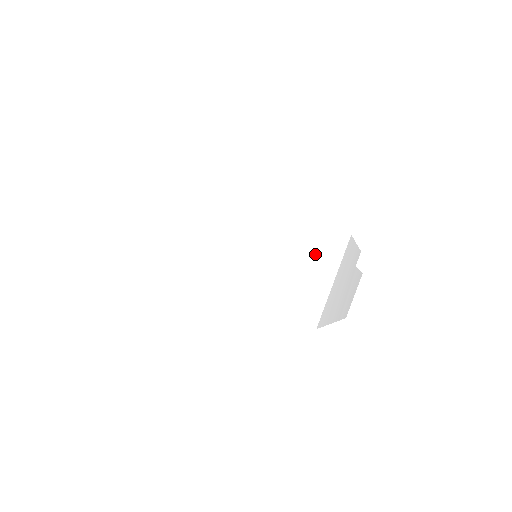
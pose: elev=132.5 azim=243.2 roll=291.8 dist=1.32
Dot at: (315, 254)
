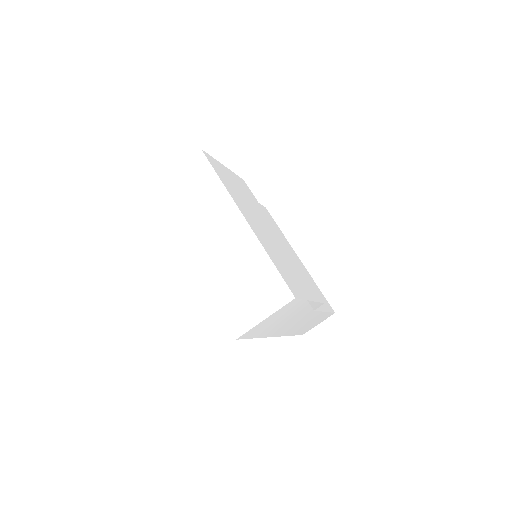
Dot at: (266, 293)
